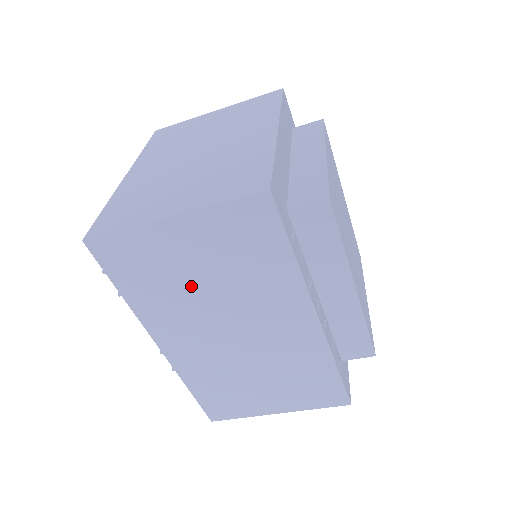
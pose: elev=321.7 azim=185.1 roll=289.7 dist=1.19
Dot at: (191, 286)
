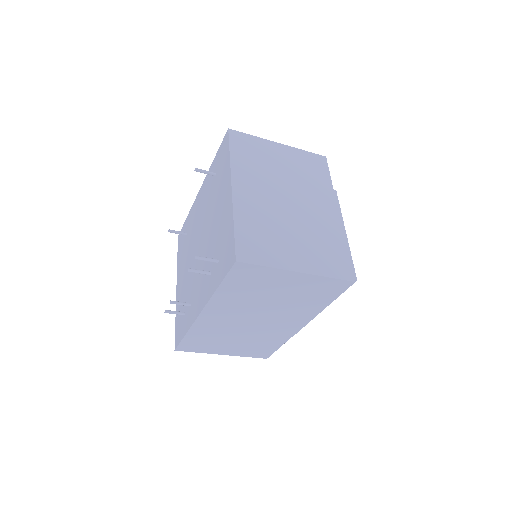
Dot at: (264, 297)
